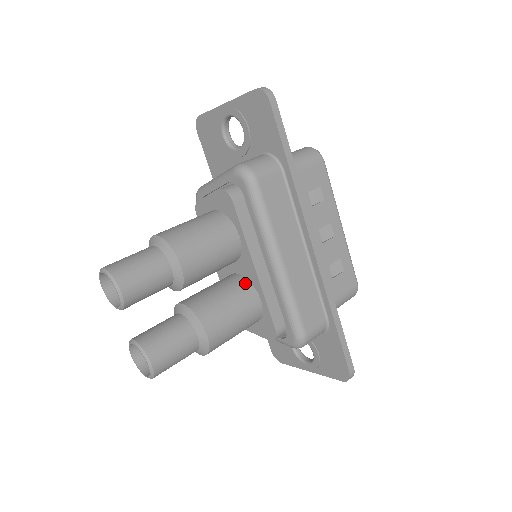
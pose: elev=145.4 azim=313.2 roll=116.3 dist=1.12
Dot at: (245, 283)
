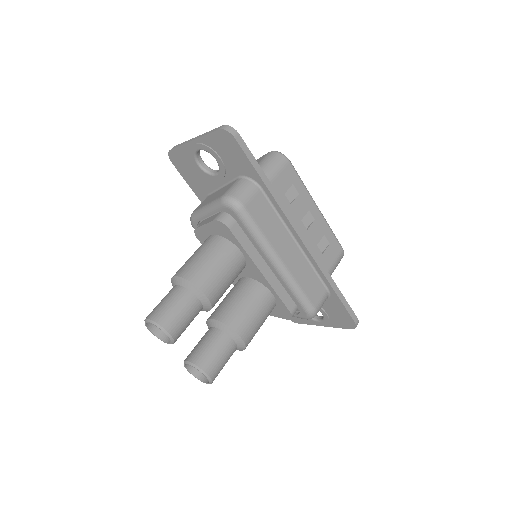
Dot at: (256, 285)
